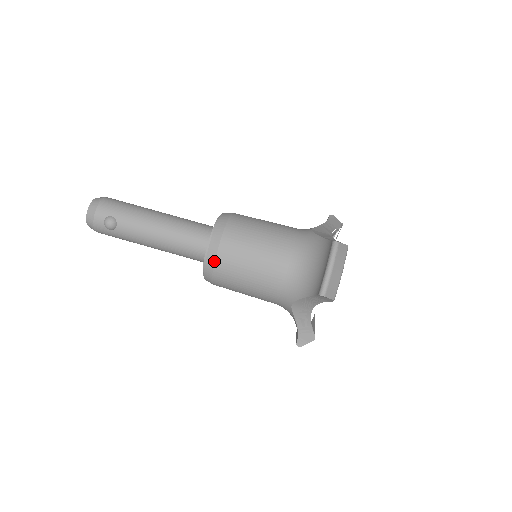
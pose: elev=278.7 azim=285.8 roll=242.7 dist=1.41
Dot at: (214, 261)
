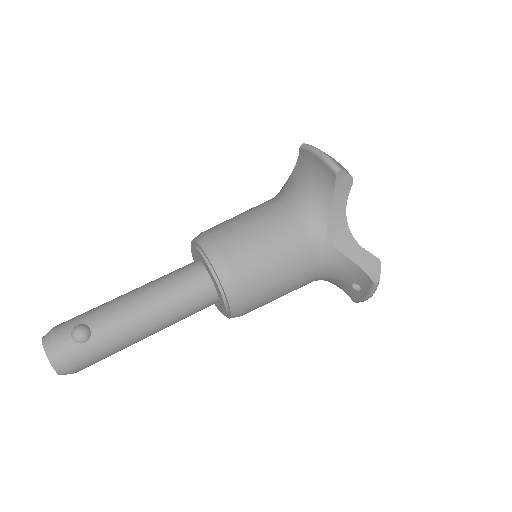
Dot at: (222, 259)
